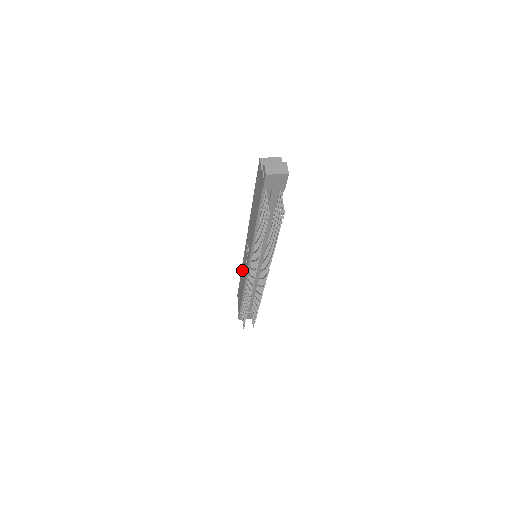
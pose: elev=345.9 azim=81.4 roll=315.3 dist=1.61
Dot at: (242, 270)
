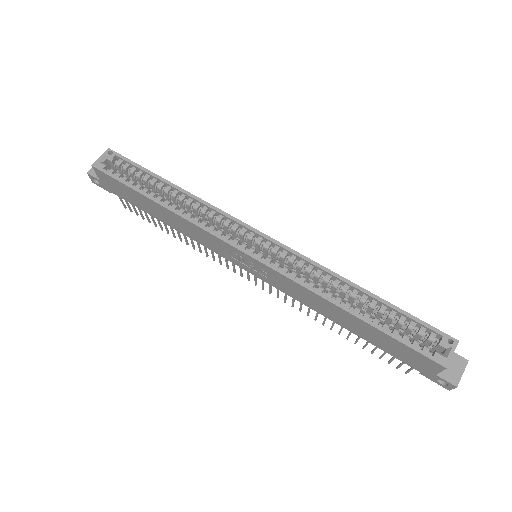
Dot at: (182, 221)
